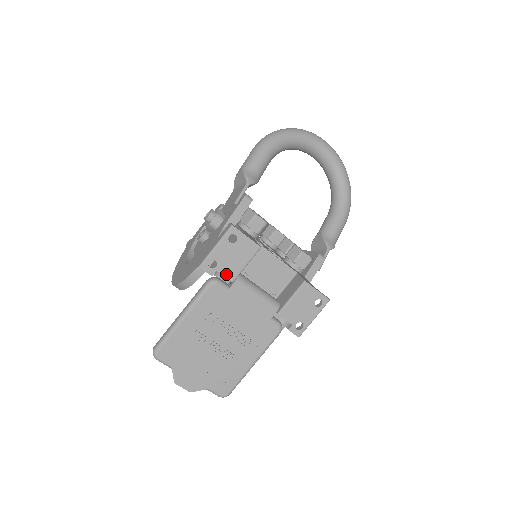
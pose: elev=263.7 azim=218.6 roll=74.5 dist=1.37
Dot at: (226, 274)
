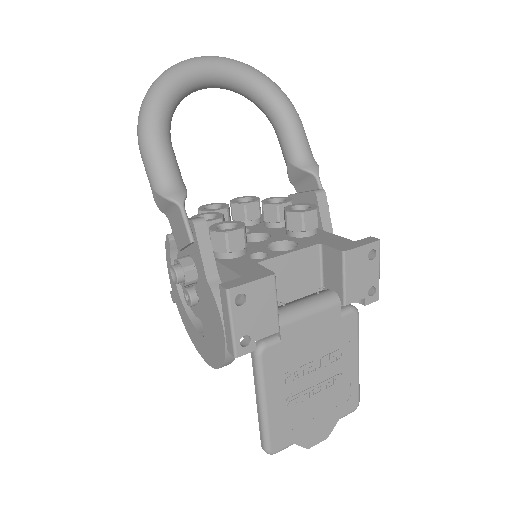
Dot at: (266, 333)
